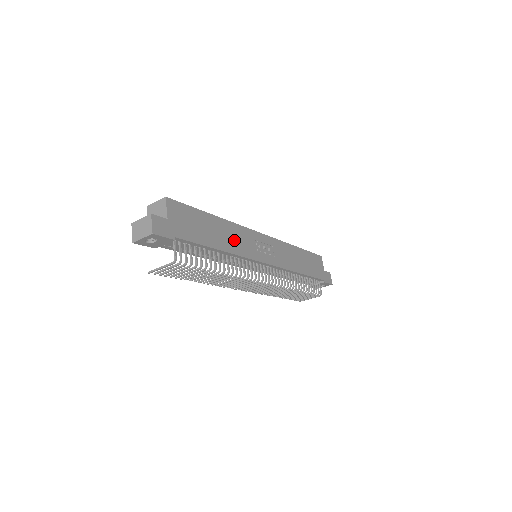
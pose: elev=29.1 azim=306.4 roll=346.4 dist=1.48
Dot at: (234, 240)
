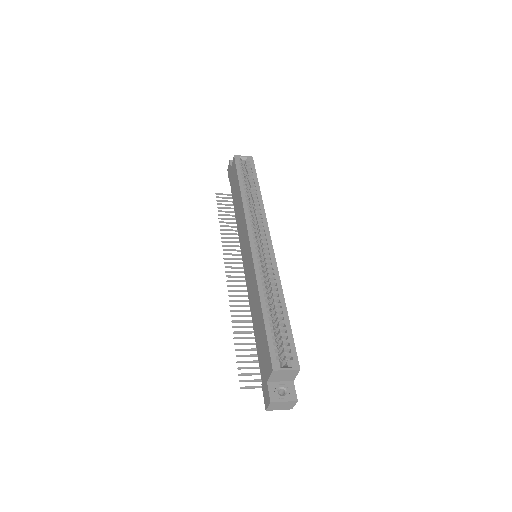
Dot at: occluded
